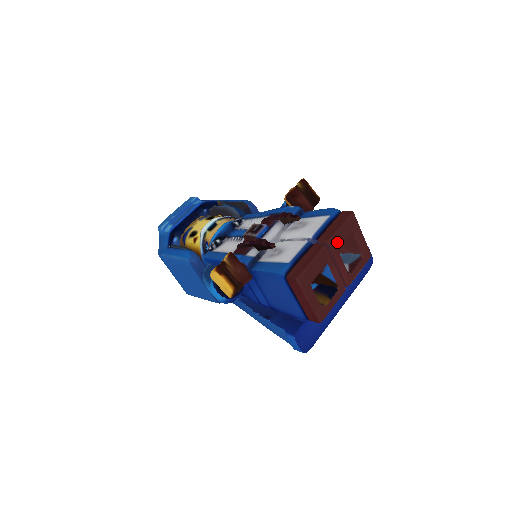
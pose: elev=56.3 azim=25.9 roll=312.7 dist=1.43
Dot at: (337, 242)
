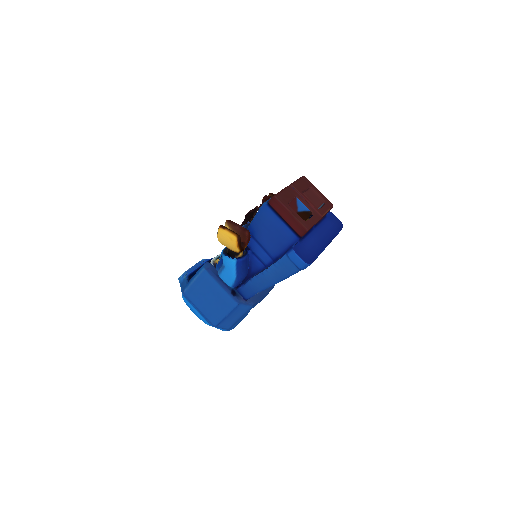
Dot at: (299, 187)
